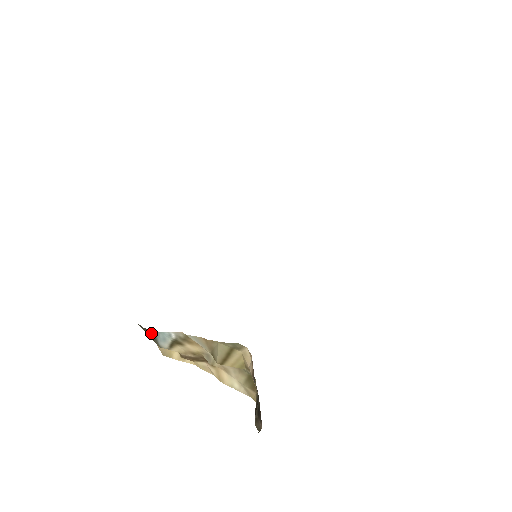
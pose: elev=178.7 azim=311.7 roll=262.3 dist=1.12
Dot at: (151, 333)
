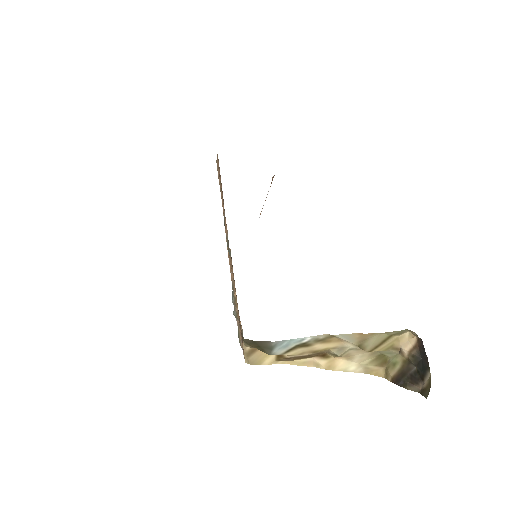
Dot at: (268, 344)
